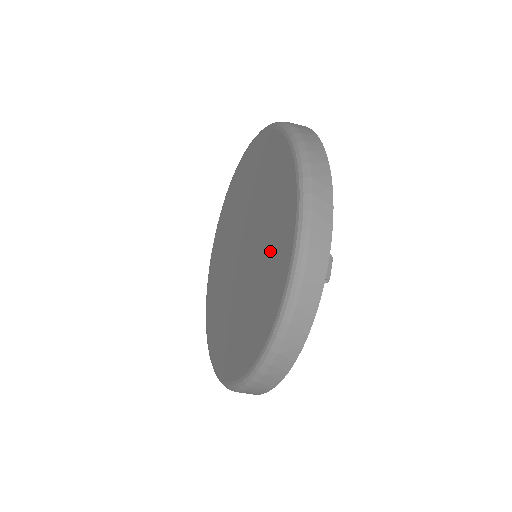
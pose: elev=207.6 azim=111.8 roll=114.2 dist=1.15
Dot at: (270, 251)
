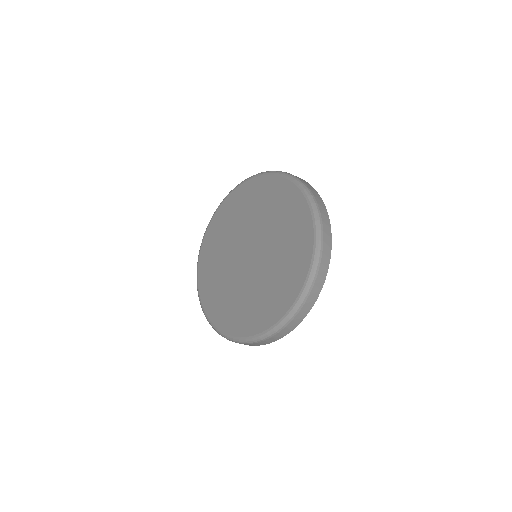
Dot at: (286, 224)
